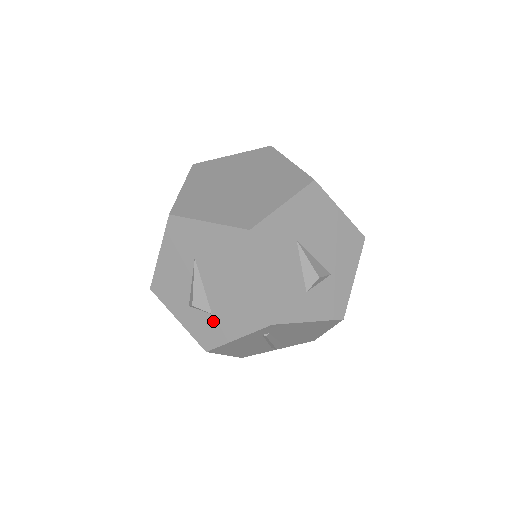
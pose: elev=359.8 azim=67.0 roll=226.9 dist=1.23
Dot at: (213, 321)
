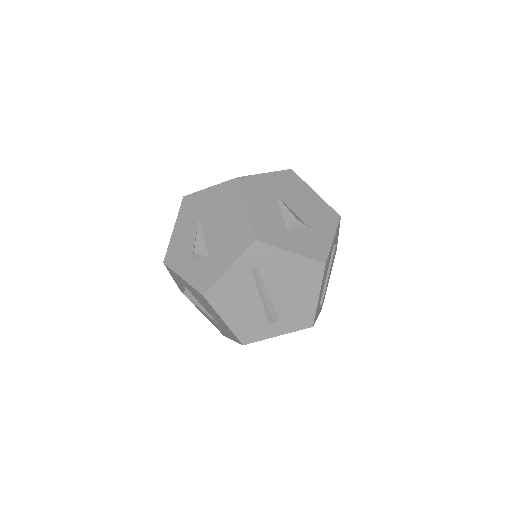
Dot at: (210, 263)
